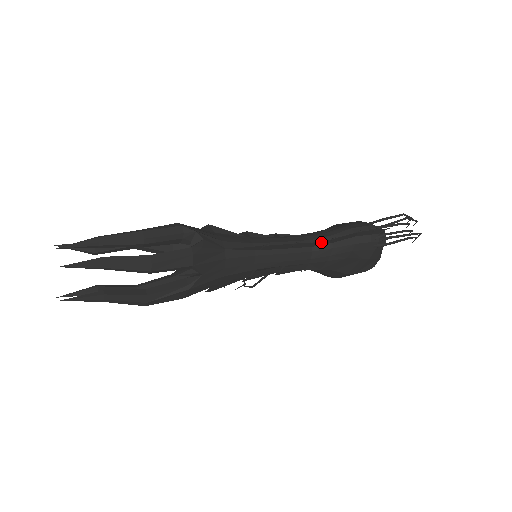
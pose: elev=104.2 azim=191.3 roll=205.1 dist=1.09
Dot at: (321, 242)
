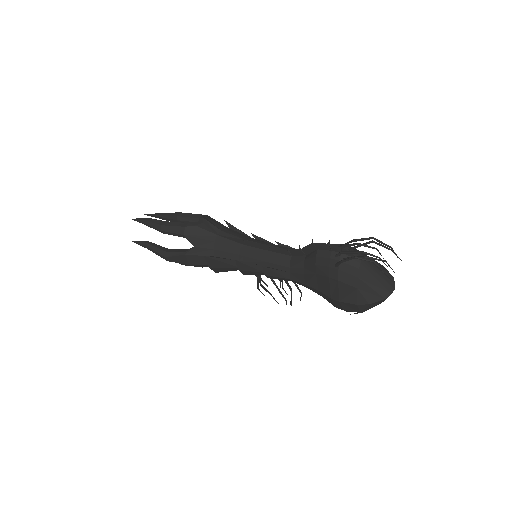
Dot at: (295, 251)
